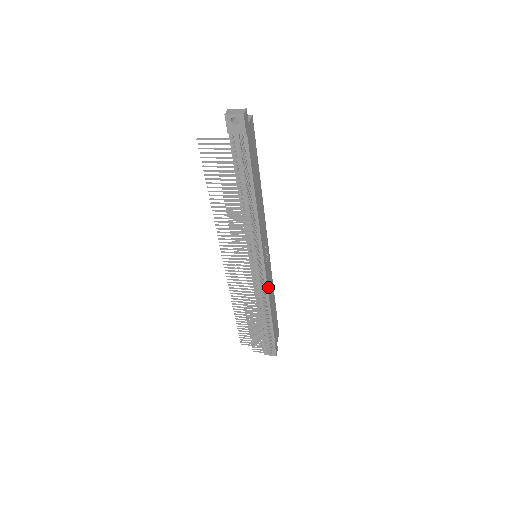
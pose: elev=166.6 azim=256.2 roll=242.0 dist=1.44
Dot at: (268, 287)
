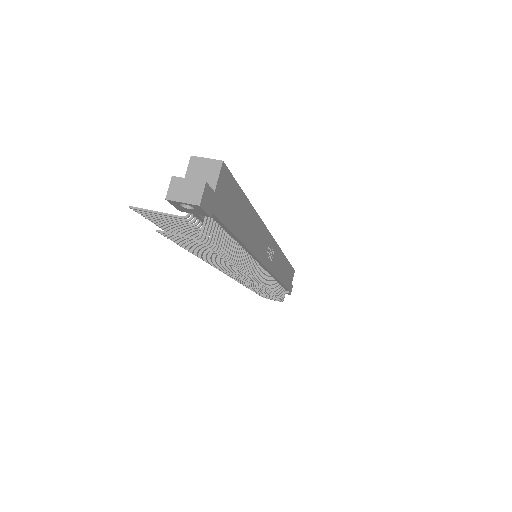
Dot at: (275, 272)
